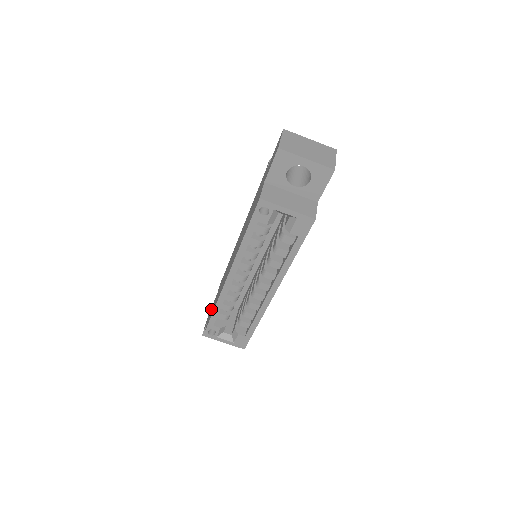
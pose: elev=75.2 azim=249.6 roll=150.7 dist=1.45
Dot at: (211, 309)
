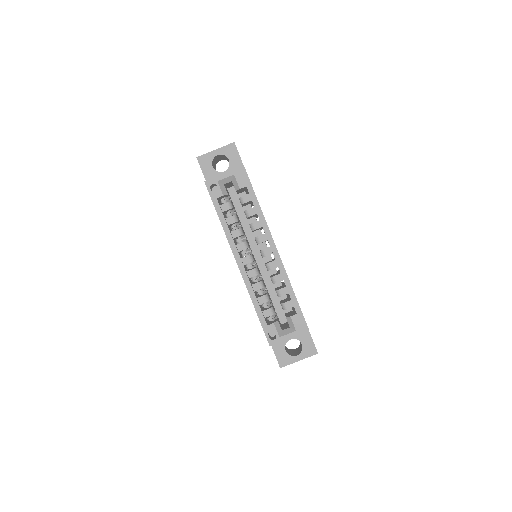
Dot at: occluded
